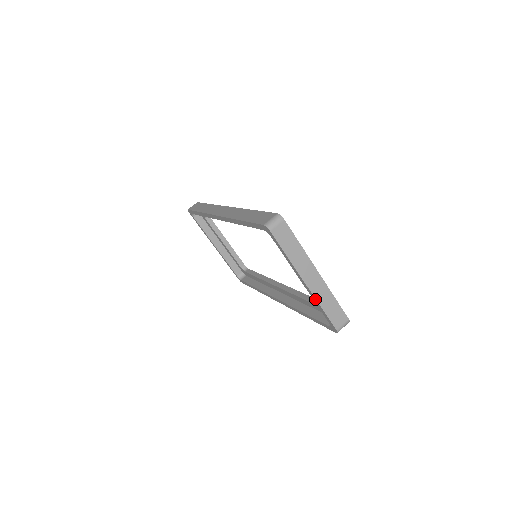
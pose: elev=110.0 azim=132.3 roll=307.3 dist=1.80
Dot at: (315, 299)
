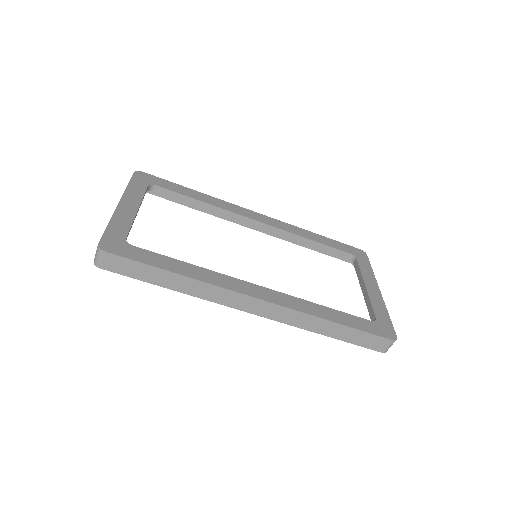
Dot at: occluded
